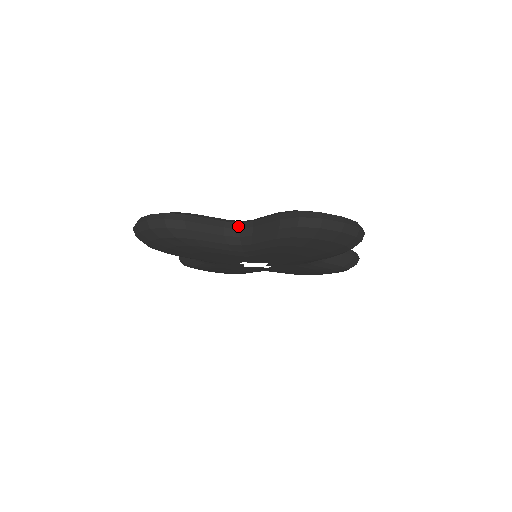
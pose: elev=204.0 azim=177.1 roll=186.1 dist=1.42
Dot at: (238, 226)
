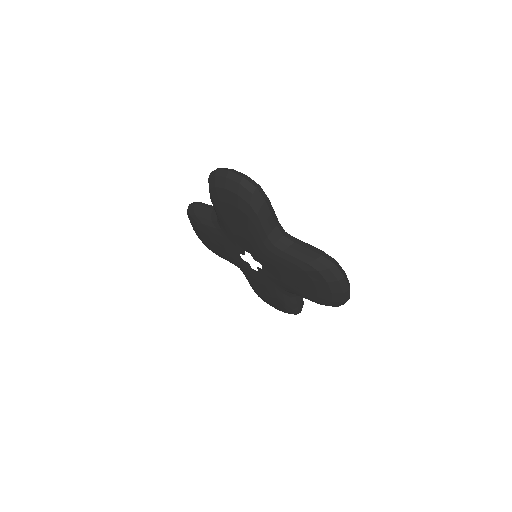
Dot at: (284, 233)
